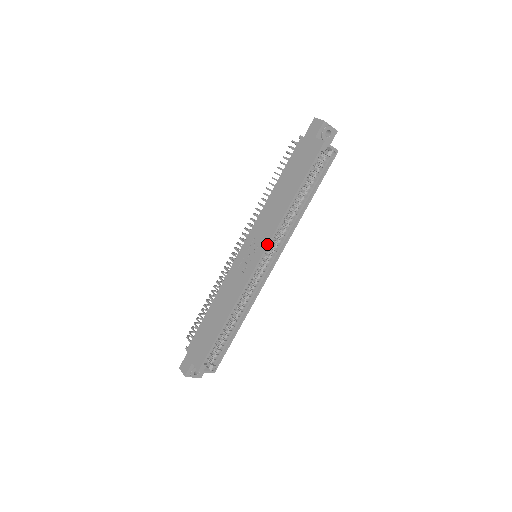
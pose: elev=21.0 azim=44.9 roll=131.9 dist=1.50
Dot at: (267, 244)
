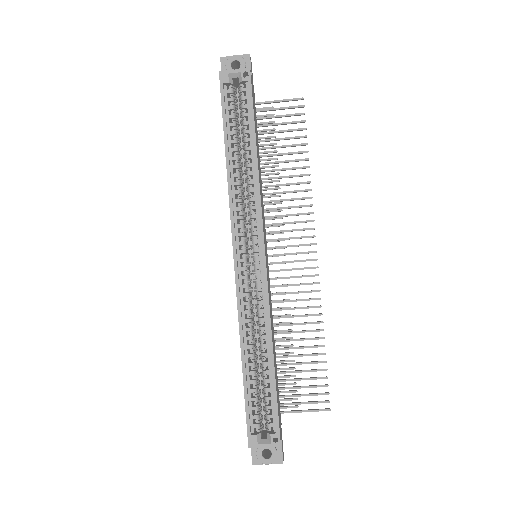
Dot at: (231, 228)
